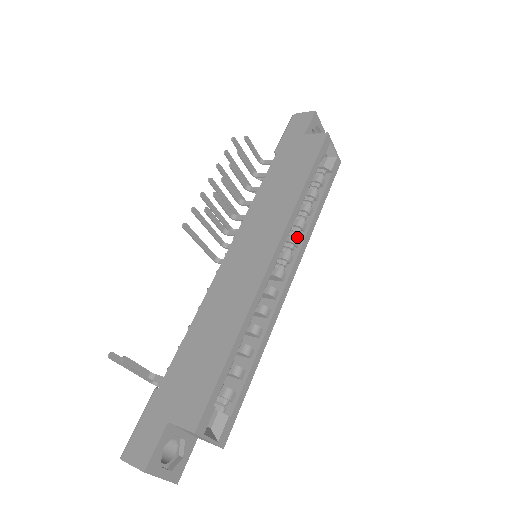
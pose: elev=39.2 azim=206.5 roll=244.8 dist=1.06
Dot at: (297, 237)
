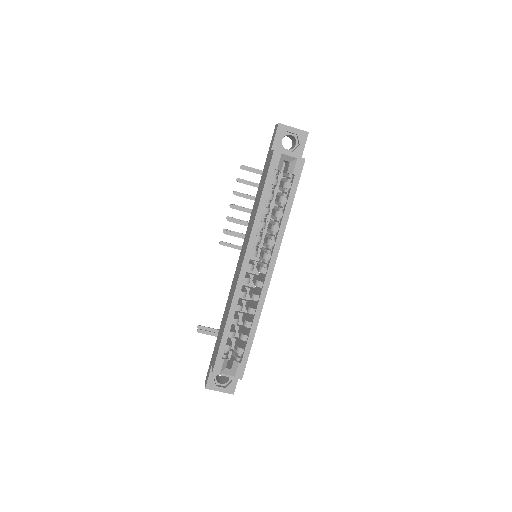
Dot at: (271, 239)
